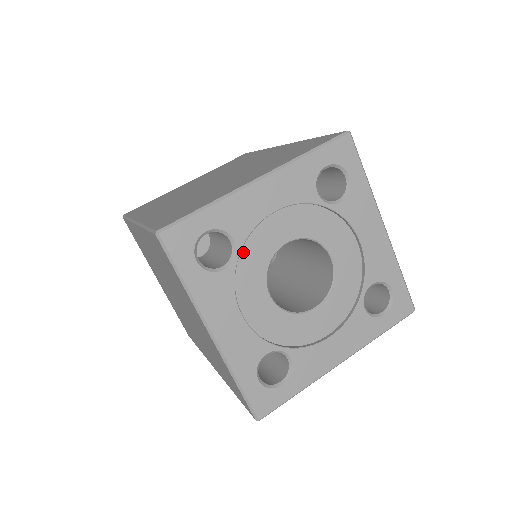
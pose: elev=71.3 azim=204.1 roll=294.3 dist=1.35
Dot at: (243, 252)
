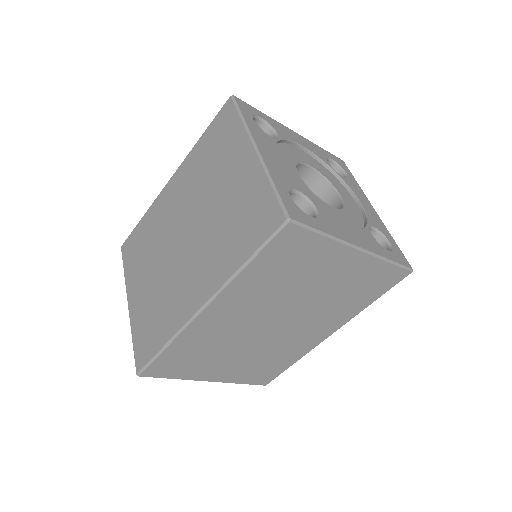
Dot at: (281, 145)
